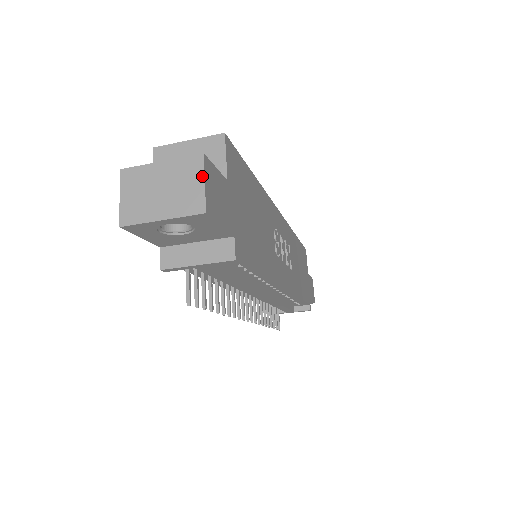
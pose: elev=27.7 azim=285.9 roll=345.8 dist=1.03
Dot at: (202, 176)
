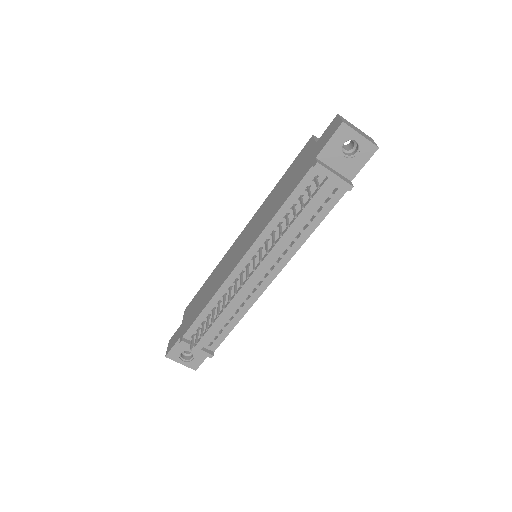
Dot at: occluded
